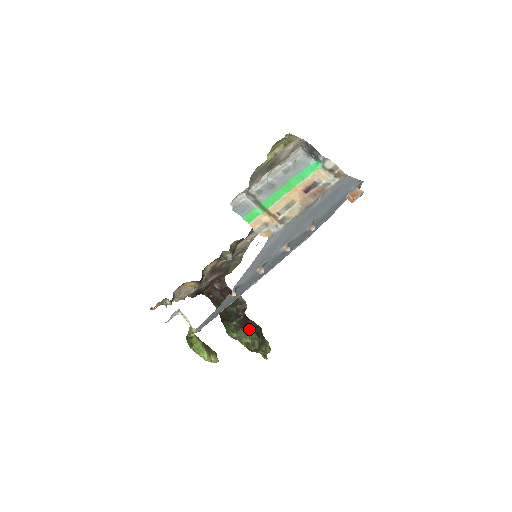
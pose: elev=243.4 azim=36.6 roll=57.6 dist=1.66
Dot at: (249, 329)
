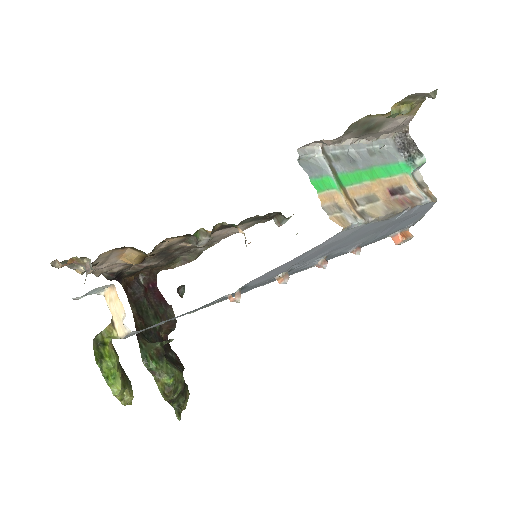
Dot at: occluded
